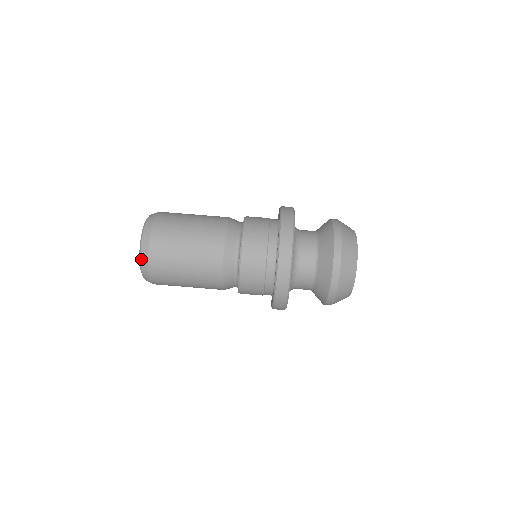
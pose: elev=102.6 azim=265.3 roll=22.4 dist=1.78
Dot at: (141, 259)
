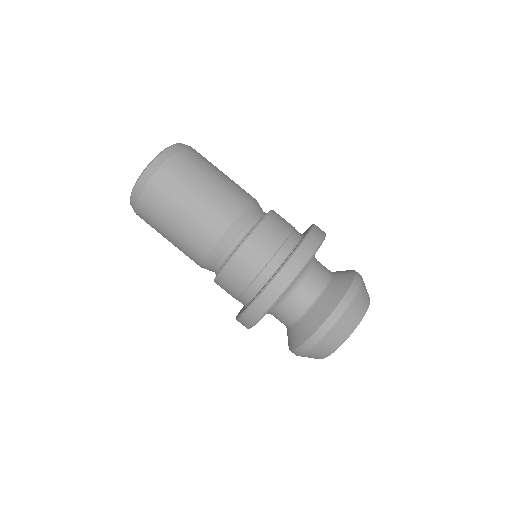
Dot at: (133, 192)
